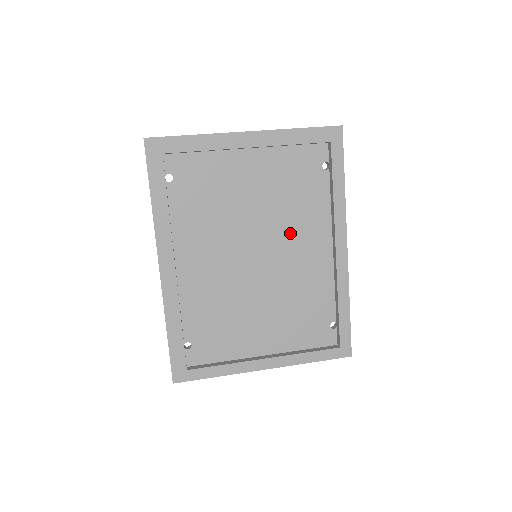
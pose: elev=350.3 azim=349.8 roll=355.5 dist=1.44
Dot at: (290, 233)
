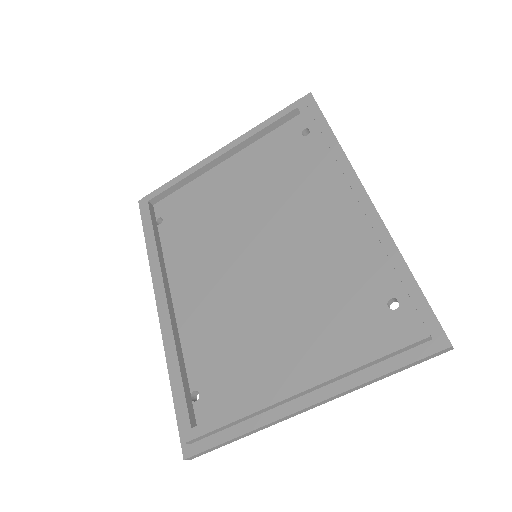
Dot at: (287, 213)
